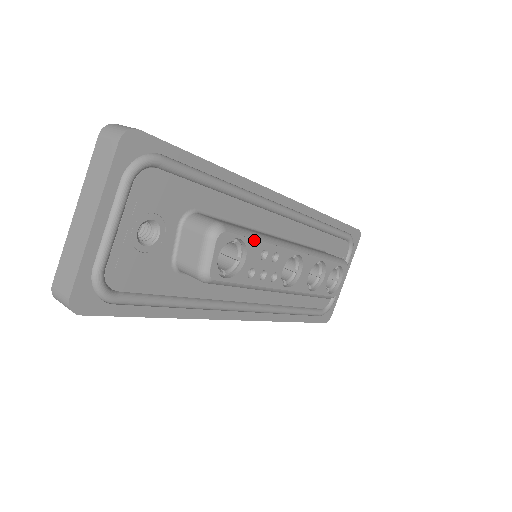
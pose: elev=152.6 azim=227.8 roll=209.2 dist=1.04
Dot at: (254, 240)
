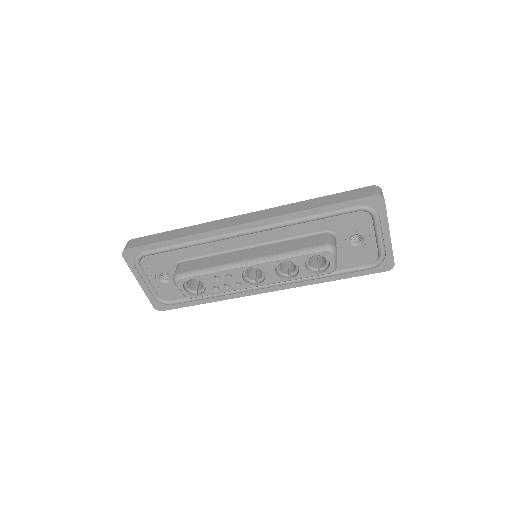
Dot at: (202, 275)
